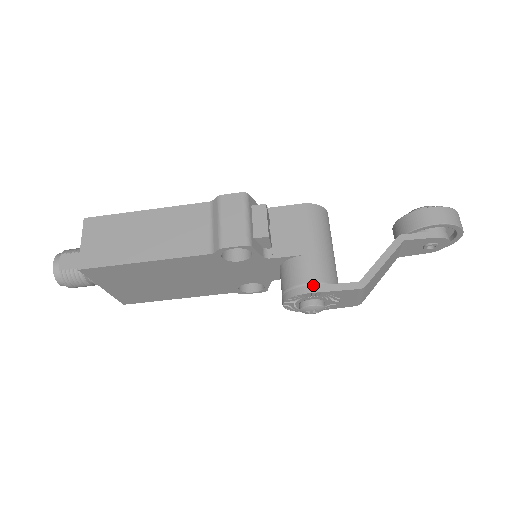
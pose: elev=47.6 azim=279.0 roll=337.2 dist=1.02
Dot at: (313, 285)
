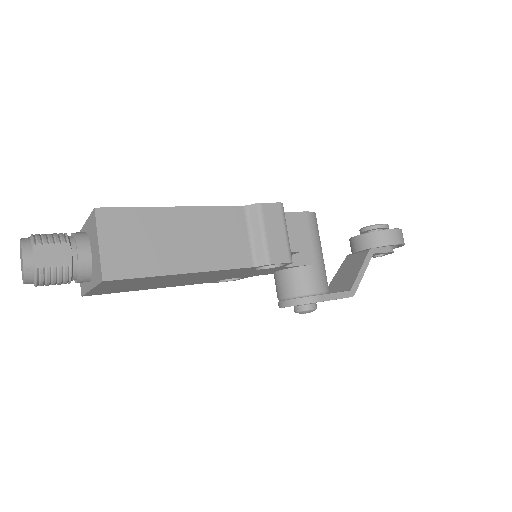
Dot at: (322, 294)
